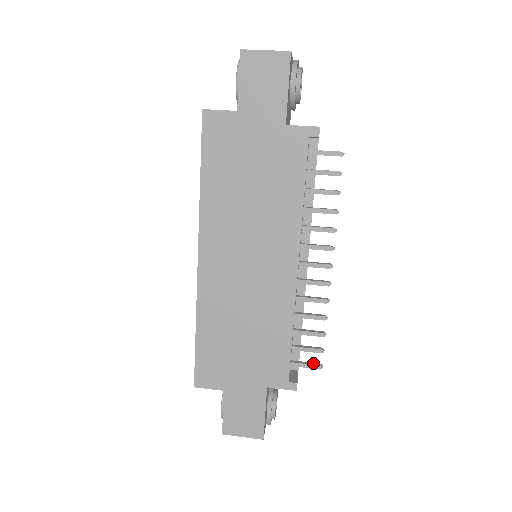
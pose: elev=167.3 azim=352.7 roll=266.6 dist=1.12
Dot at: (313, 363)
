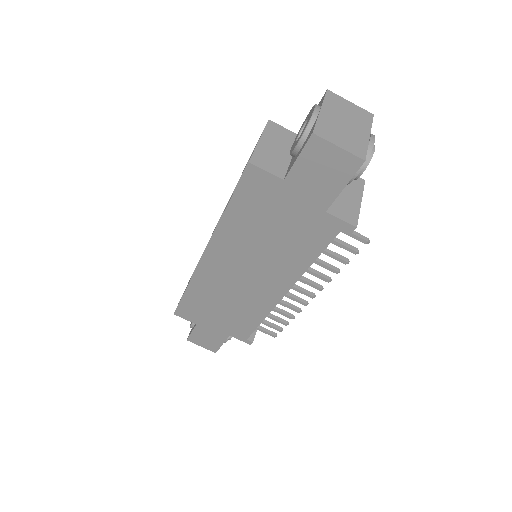
Dot at: (271, 332)
